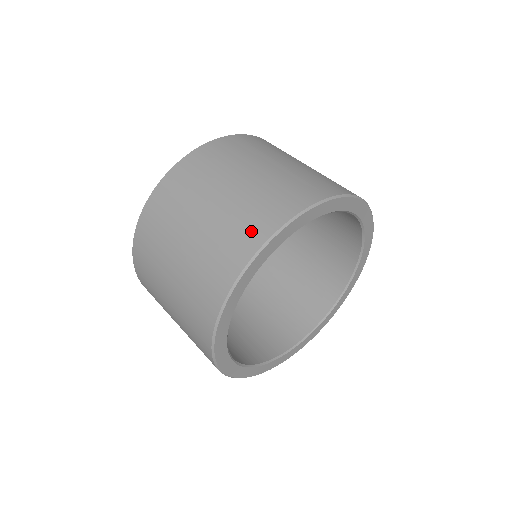
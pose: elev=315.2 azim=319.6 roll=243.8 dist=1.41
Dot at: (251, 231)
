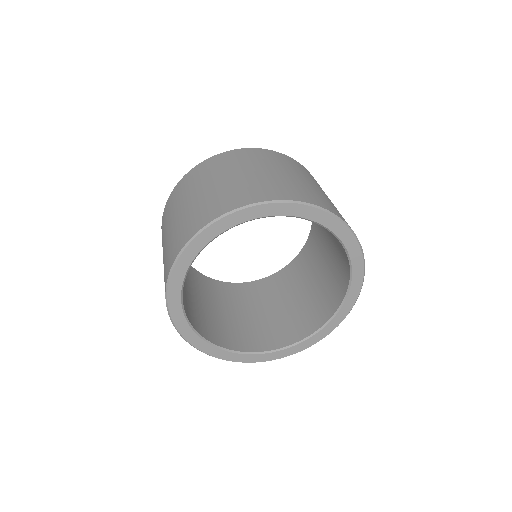
Dot at: (183, 235)
